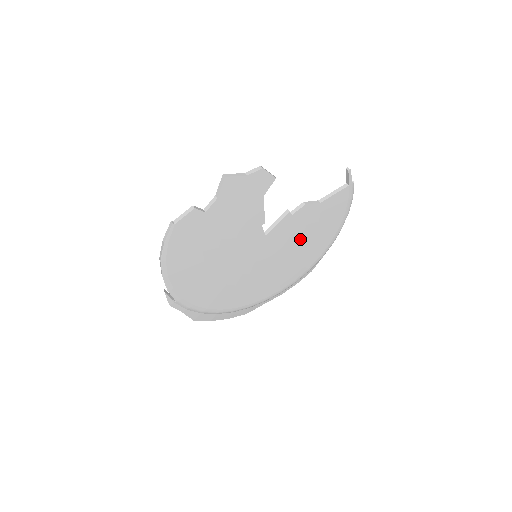
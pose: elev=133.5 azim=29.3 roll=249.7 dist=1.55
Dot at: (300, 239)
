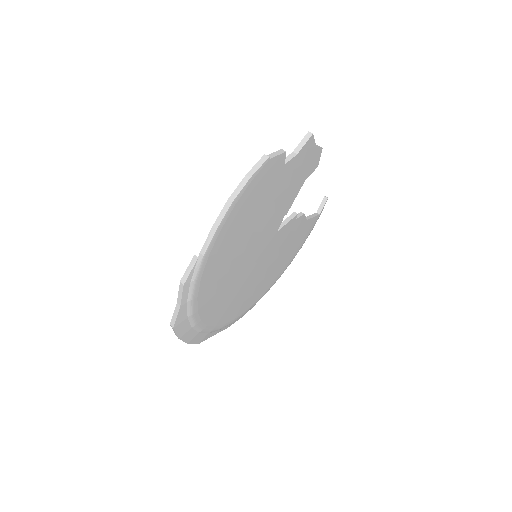
Dot at: (279, 255)
